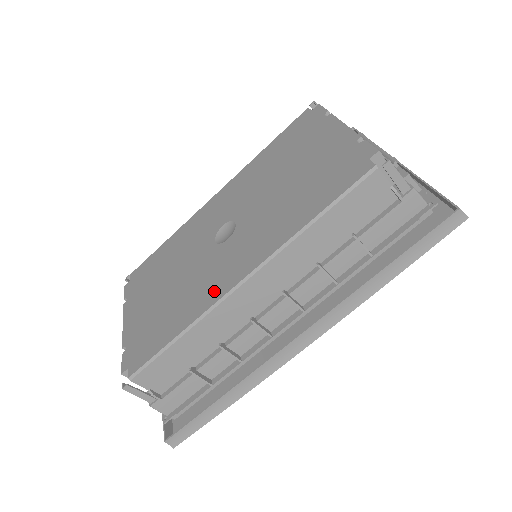
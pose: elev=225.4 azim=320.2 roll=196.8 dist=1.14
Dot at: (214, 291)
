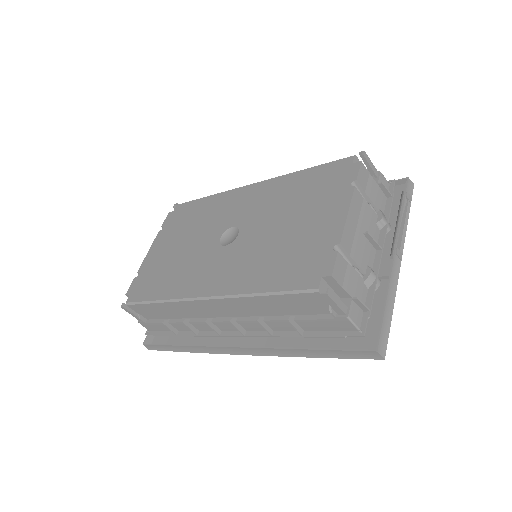
Dot at: (190, 287)
